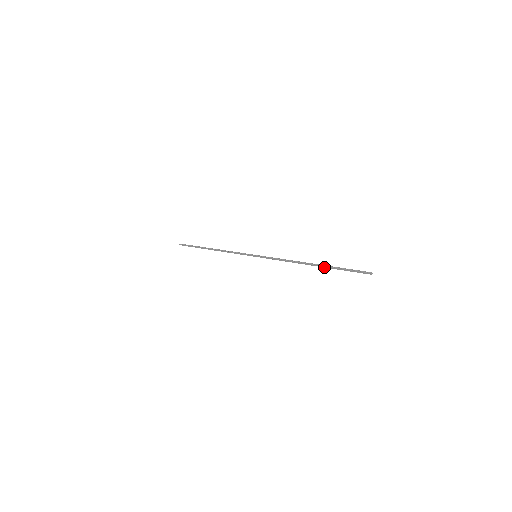
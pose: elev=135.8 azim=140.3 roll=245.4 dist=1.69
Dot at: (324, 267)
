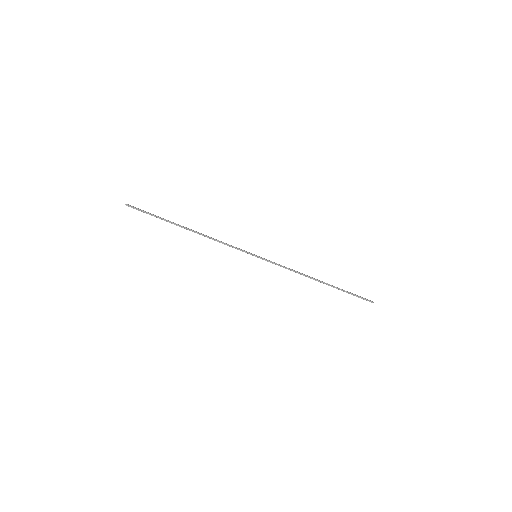
Dot at: (333, 287)
